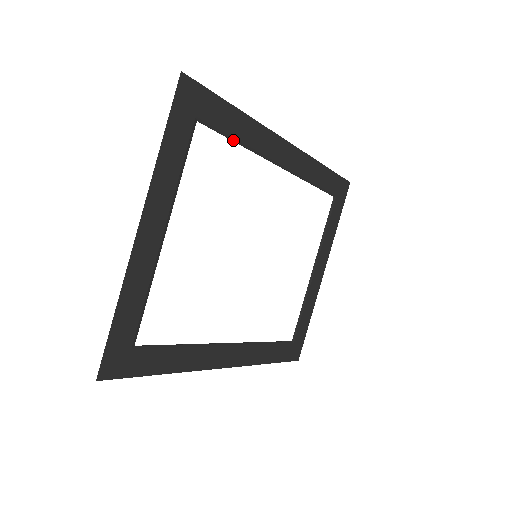
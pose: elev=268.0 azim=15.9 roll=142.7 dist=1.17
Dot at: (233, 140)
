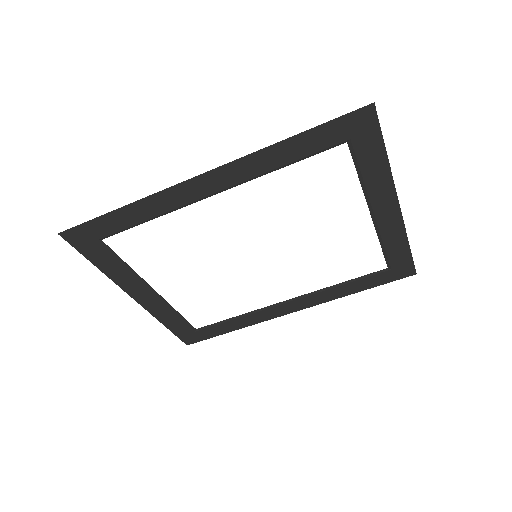
Dot at: (141, 223)
